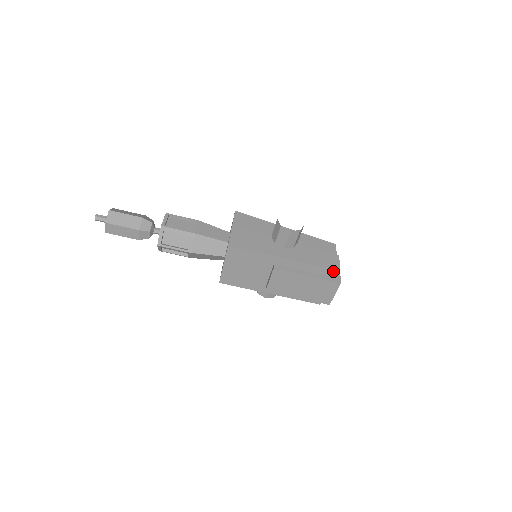
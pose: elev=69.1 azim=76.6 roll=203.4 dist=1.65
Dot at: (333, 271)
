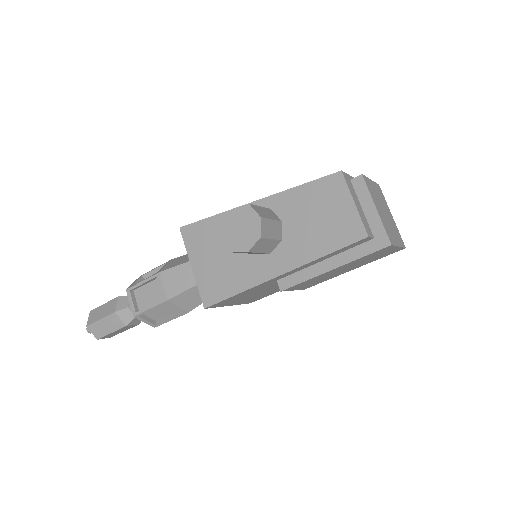
Dot at: (363, 240)
